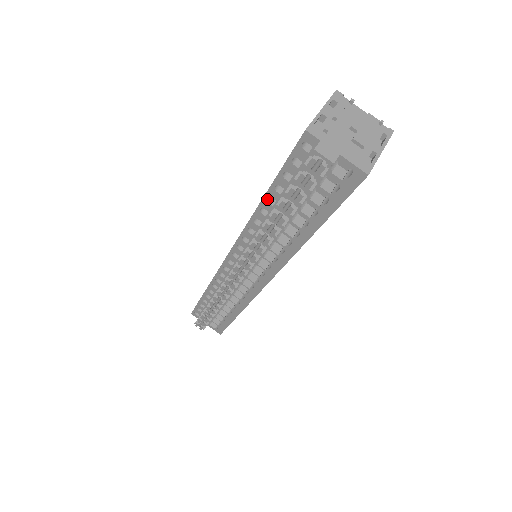
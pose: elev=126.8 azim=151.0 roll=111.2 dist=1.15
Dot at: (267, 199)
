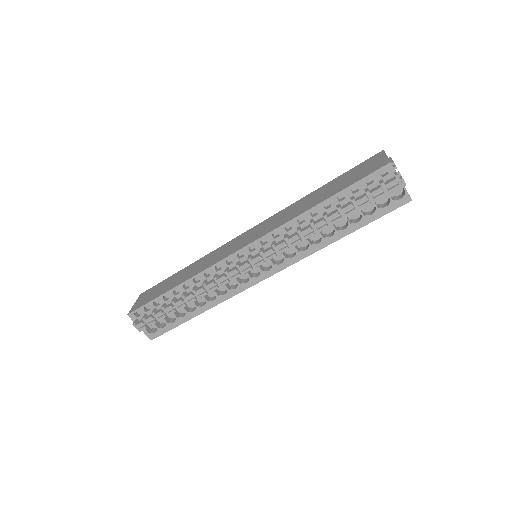
Dot at: (324, 204)
